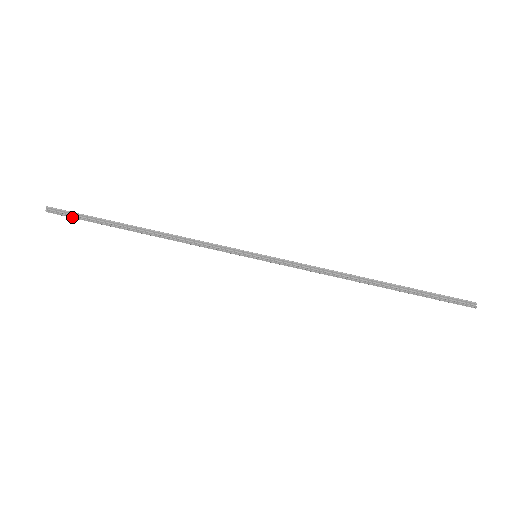
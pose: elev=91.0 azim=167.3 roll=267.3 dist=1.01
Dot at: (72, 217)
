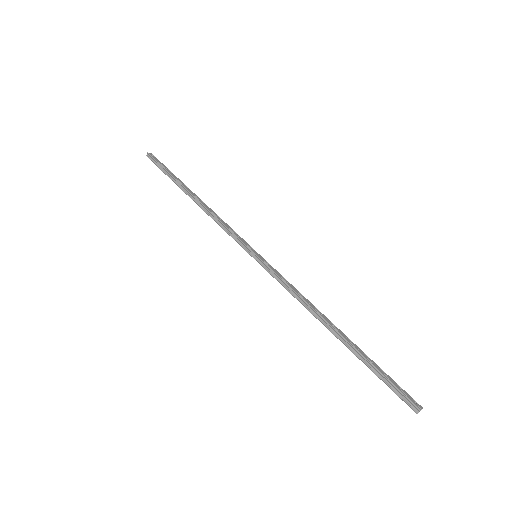
Dot at: (158, 167)
